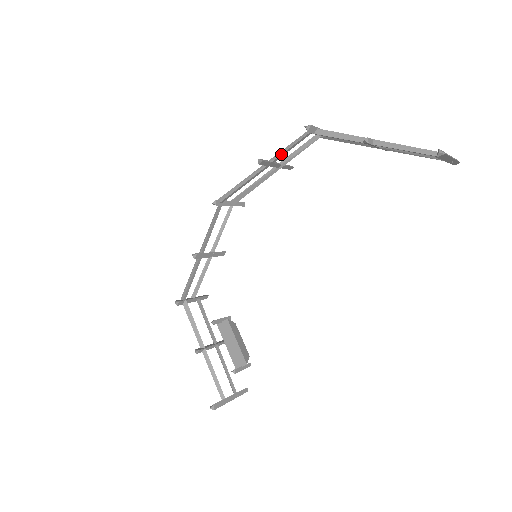
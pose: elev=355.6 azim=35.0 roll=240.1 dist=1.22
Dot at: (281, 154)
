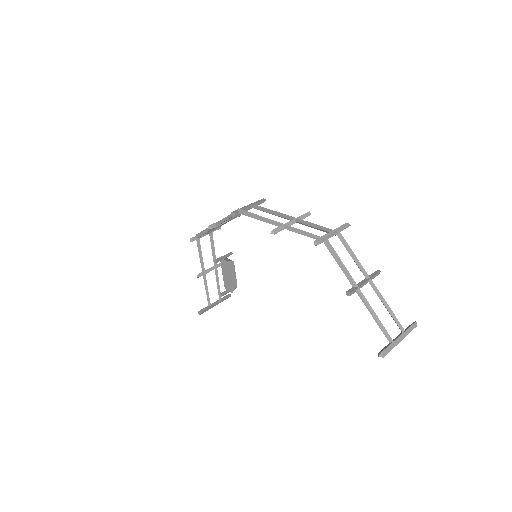
Dot at: (293, 231)
